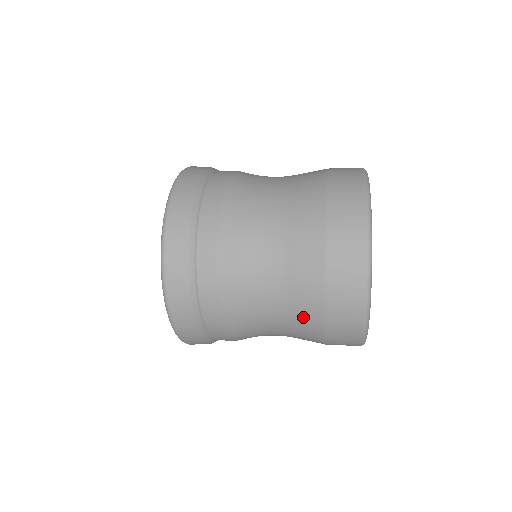
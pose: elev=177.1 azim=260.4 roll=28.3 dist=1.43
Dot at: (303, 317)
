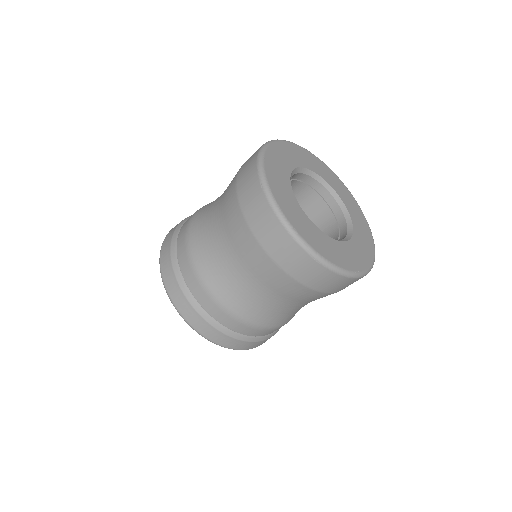
Dot at: (228, 210)
